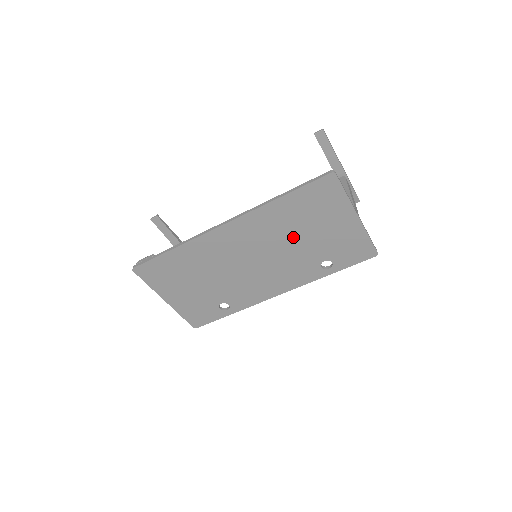
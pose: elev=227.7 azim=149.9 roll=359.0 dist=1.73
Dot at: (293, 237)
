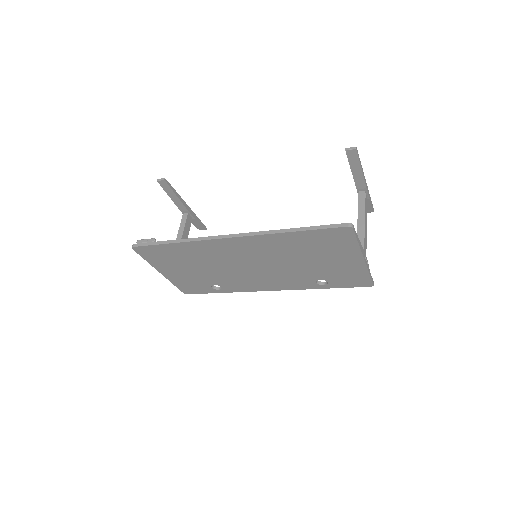
Dot at: (296, 259)
